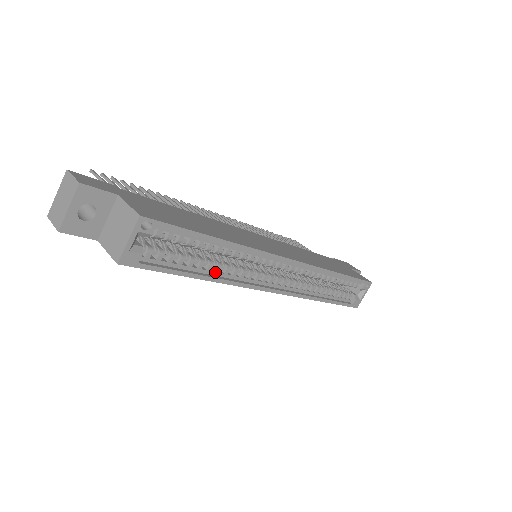
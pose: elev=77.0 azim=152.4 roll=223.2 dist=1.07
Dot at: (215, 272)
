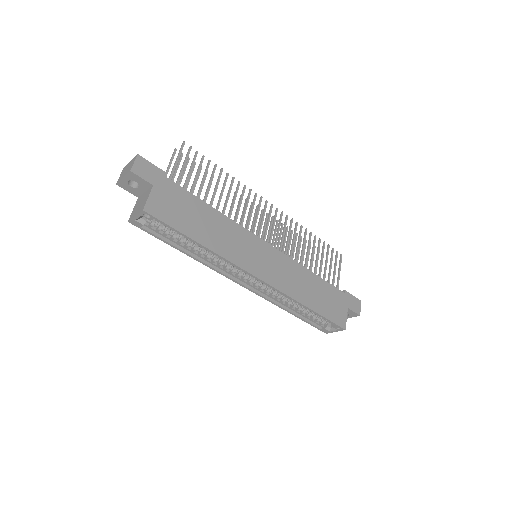
Dot at: (197, 254)
